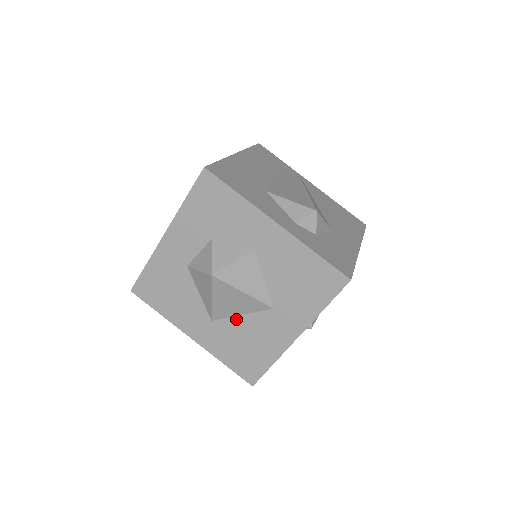
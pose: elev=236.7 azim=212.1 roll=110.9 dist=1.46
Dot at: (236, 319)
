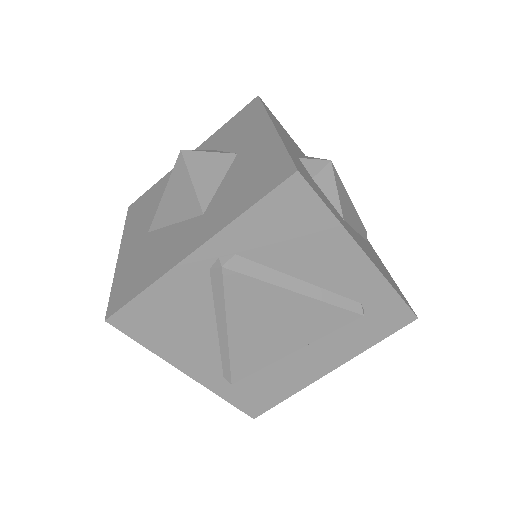
Dot at: (166, 229)
